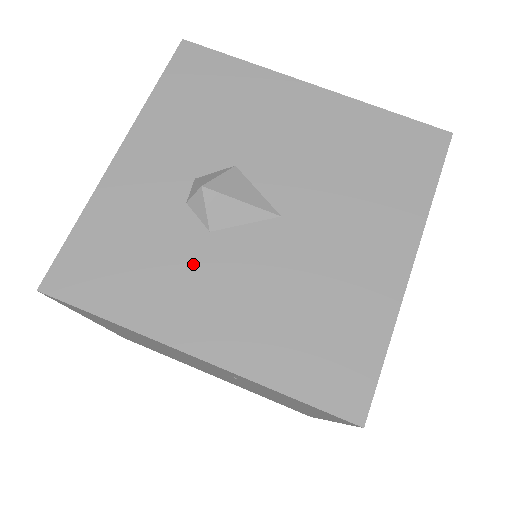
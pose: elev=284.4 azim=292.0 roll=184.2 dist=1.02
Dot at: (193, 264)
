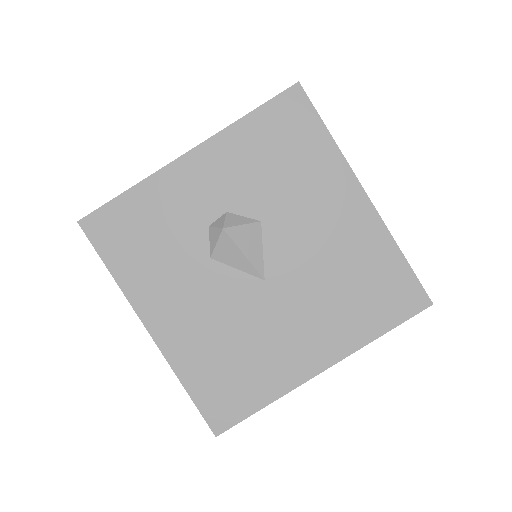
Dot at: (185, 273)
